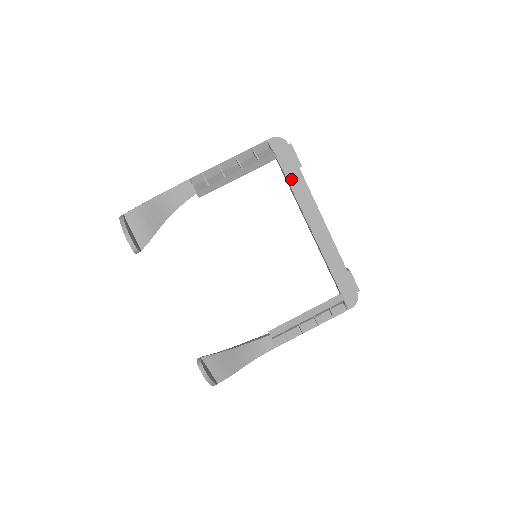
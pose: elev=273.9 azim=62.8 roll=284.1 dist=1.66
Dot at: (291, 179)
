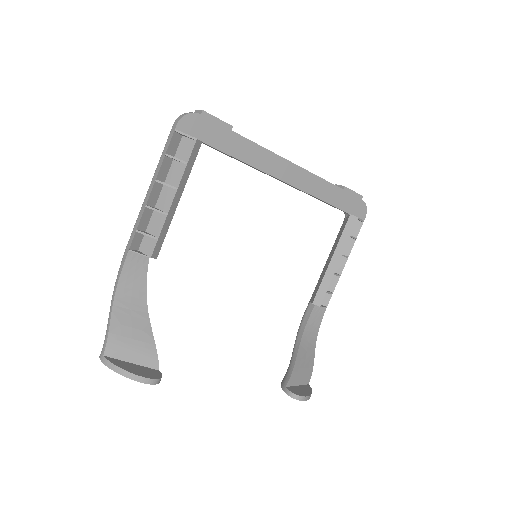
Dot at: (232, 151)
